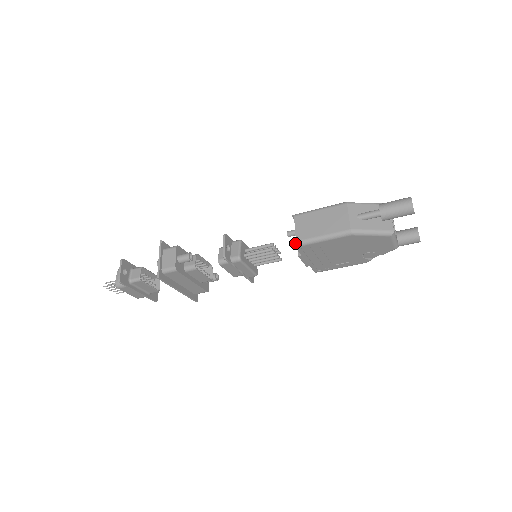
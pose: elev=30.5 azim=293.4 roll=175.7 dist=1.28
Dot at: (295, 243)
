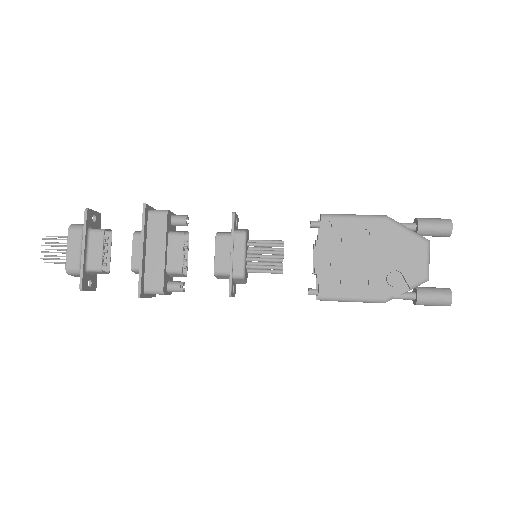
Dot at: occluded
